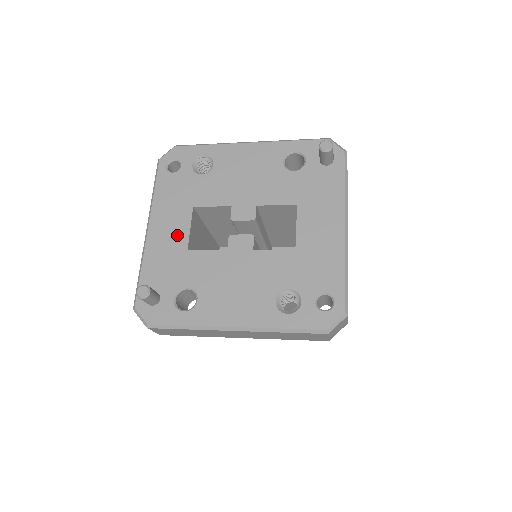
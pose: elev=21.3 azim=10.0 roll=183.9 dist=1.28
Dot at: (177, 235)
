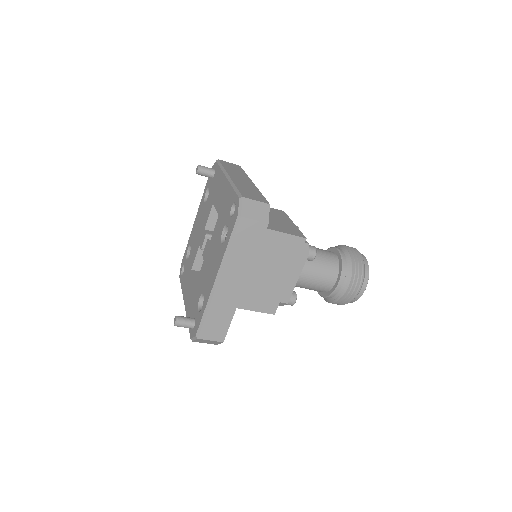
Dot at: (191, 288)
